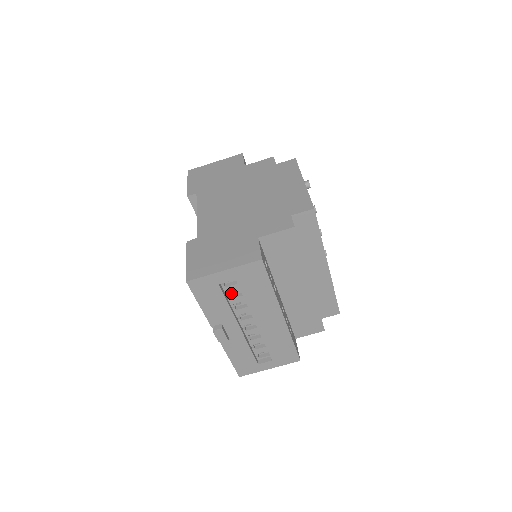
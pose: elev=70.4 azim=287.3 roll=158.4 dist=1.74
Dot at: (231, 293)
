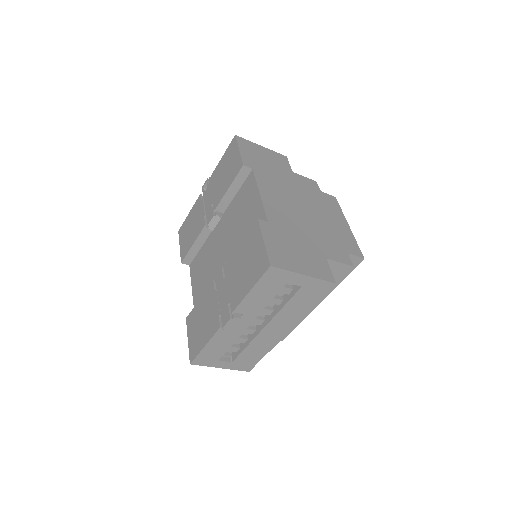
Dot at: occluded
